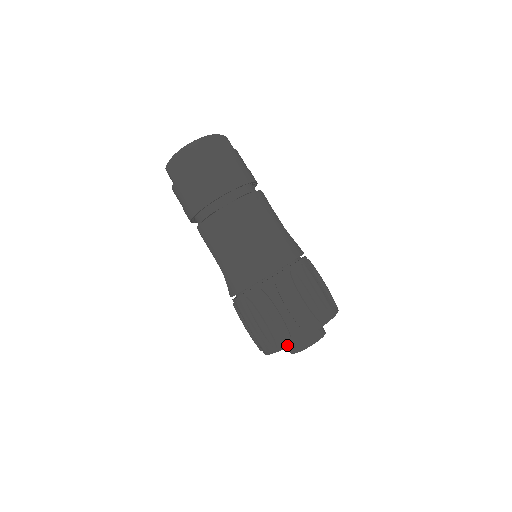
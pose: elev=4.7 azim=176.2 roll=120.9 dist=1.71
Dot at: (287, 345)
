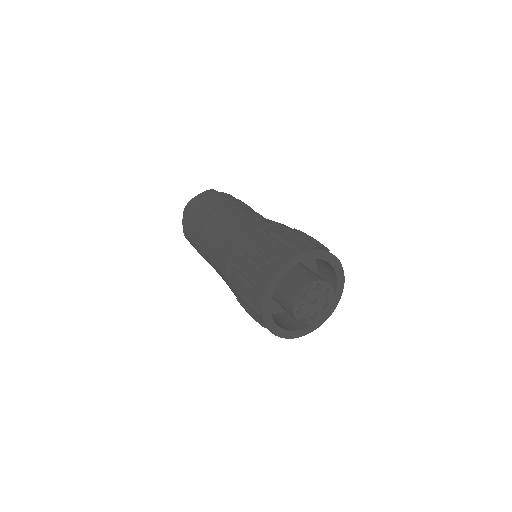
Dot at: (261, 303)
